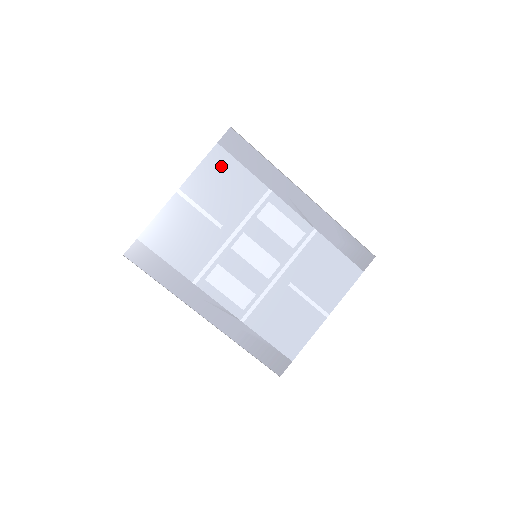
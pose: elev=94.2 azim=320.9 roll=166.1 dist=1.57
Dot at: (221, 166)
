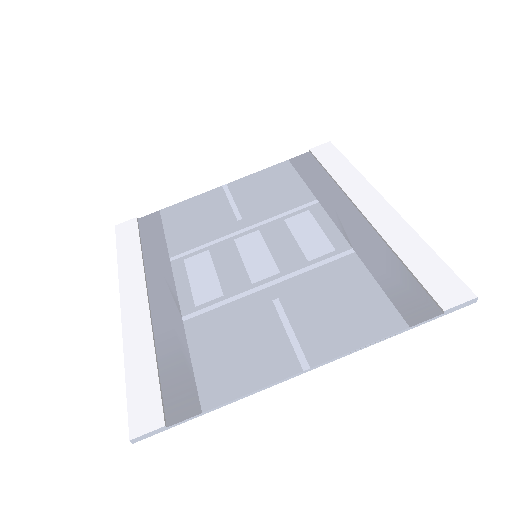
Dot at: (279, 175)
